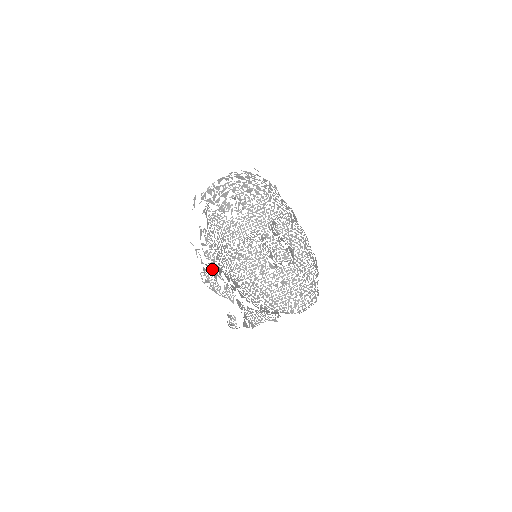
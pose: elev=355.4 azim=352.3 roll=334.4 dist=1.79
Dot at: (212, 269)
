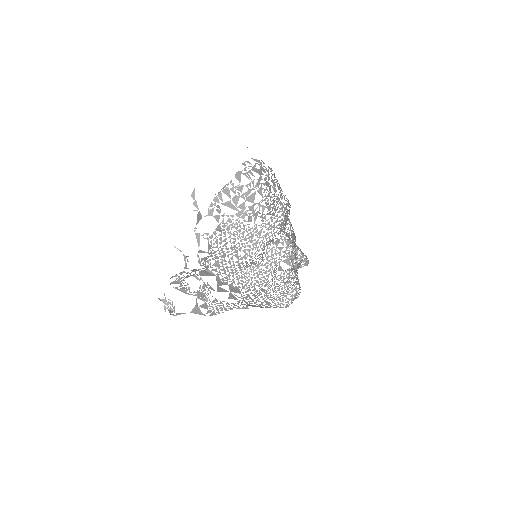
Dot at: (192, 271)
